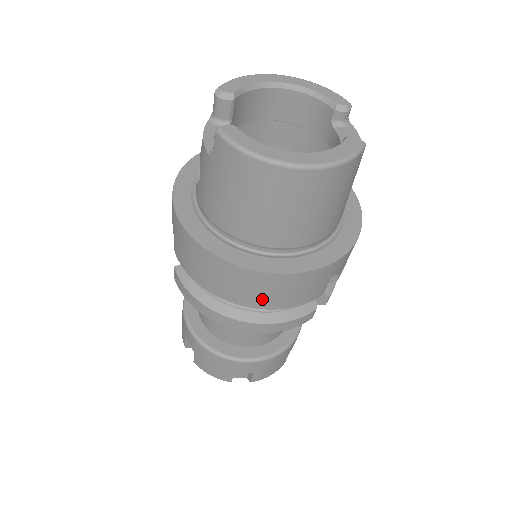
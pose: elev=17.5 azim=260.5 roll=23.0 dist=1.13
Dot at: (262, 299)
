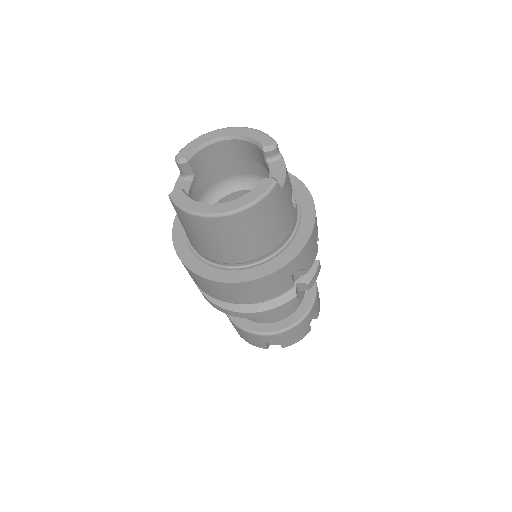
Dot at: (240, 298)
